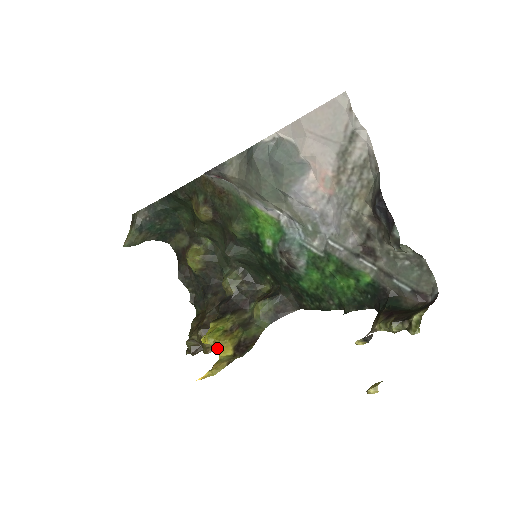
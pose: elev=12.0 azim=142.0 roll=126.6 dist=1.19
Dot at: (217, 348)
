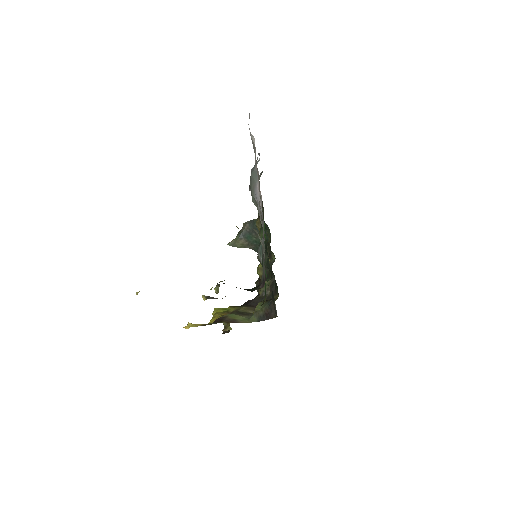
Dot at: (212, 318)
